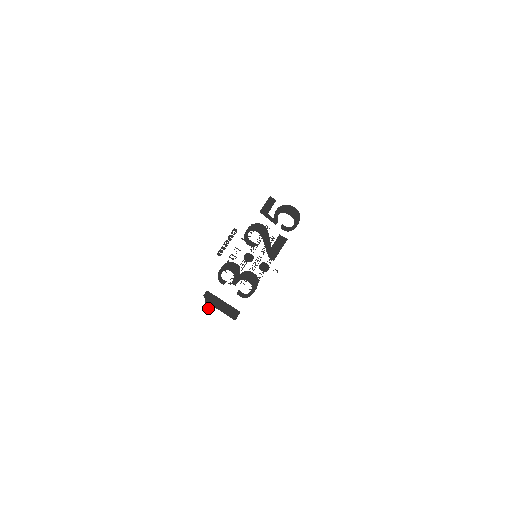
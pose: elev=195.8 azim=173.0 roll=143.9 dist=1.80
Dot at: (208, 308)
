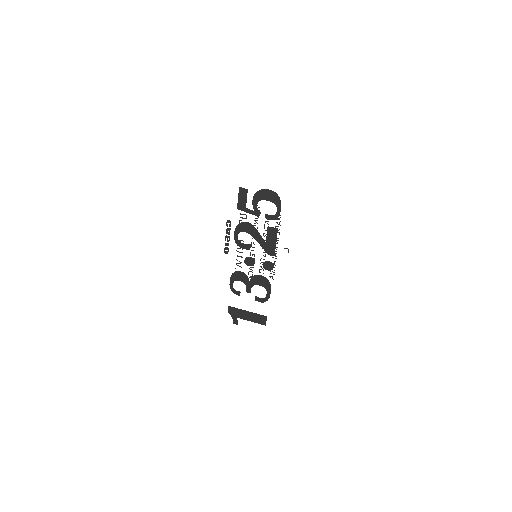
Dot at: (237, 322)
